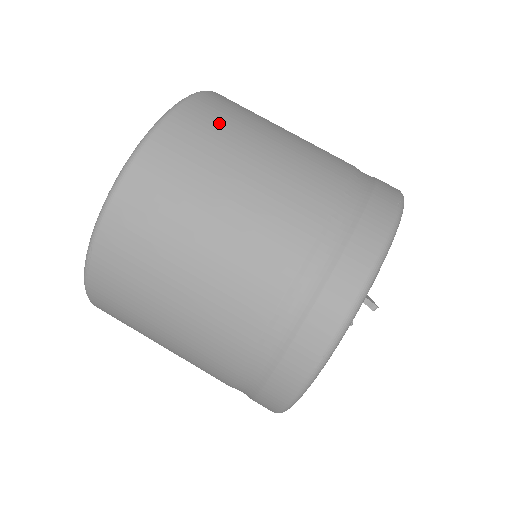
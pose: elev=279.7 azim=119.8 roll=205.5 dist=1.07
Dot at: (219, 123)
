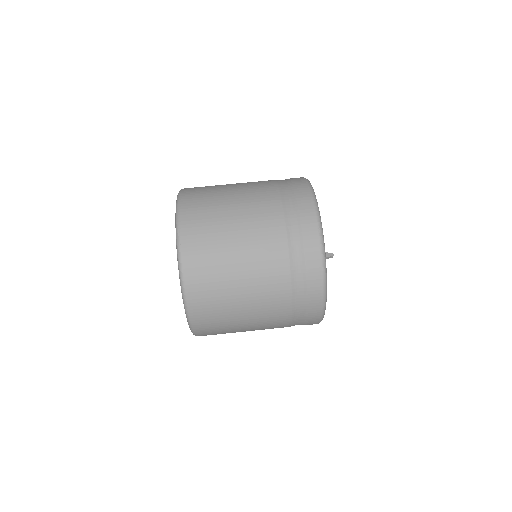
Dot at: (207, 257)
